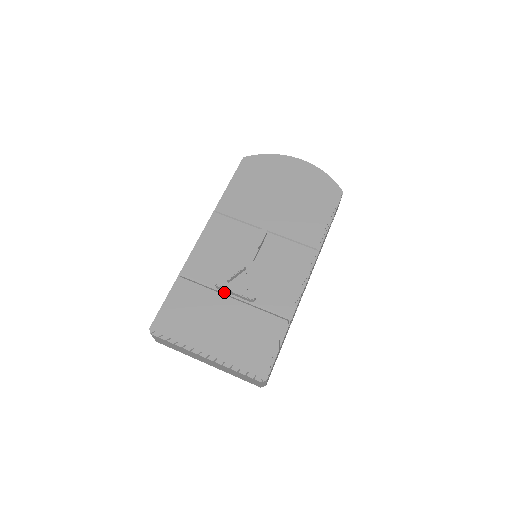
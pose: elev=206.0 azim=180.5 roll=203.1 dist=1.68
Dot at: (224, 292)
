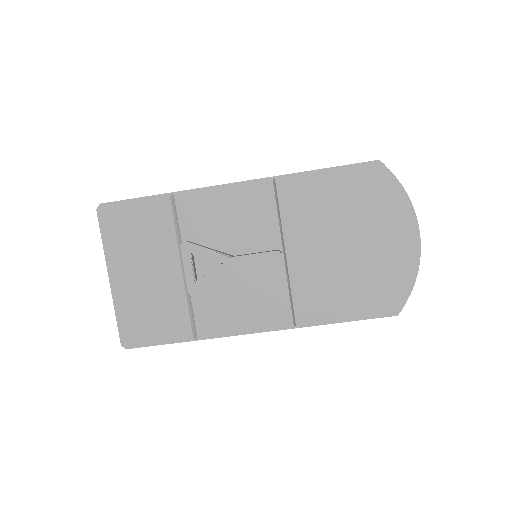
Dot at: occluded
